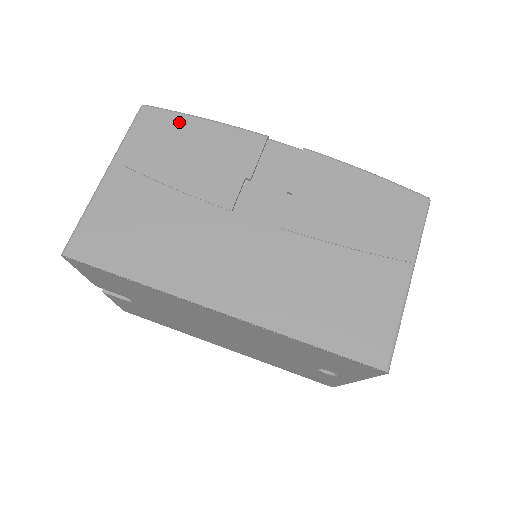
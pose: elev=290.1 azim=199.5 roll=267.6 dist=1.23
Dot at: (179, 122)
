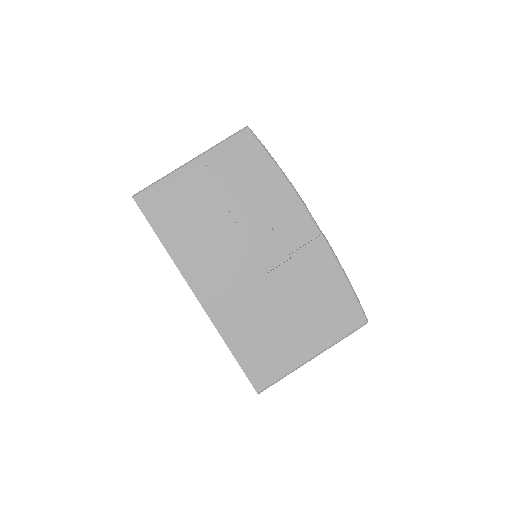
Dot at: (261, 158)
